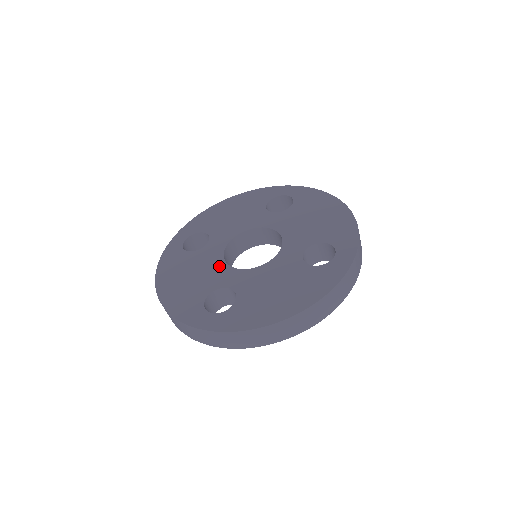
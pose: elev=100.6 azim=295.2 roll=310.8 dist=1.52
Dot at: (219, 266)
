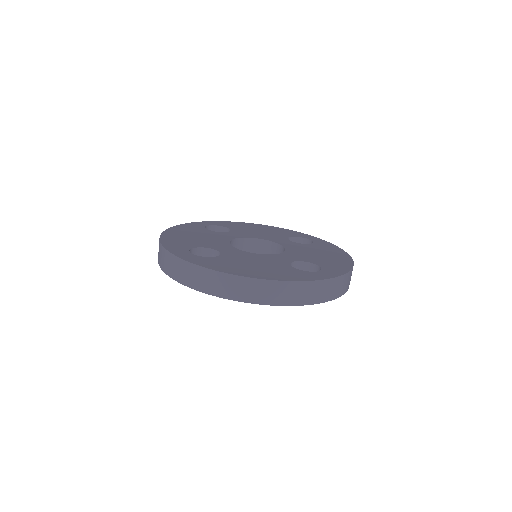
Dot at: (222, 241)
